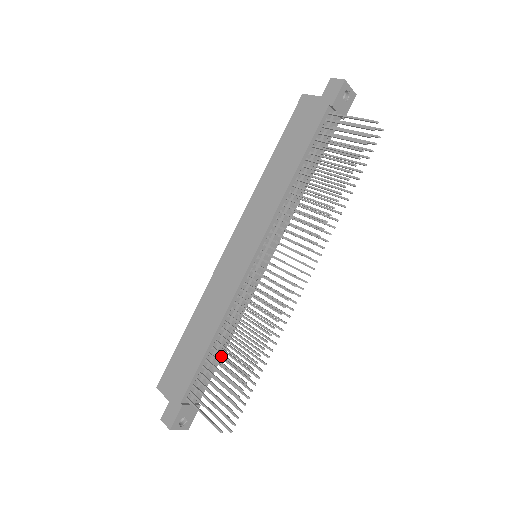
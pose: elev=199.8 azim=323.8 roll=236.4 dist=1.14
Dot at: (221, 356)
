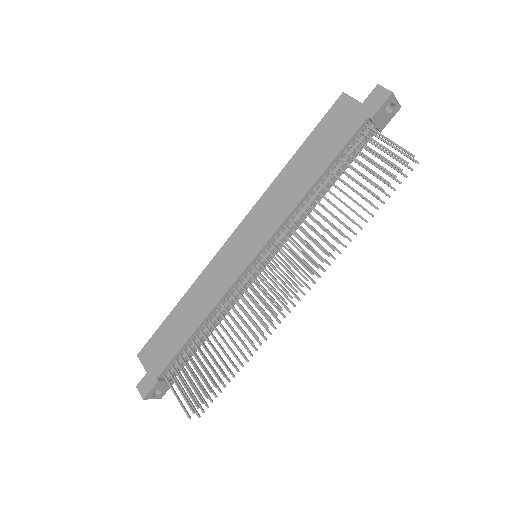
Dot at: occluded
